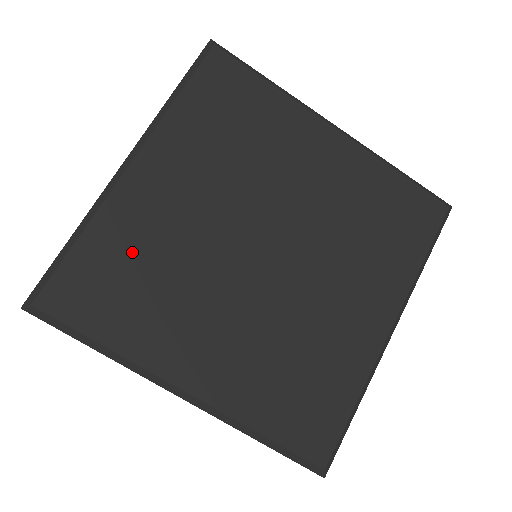
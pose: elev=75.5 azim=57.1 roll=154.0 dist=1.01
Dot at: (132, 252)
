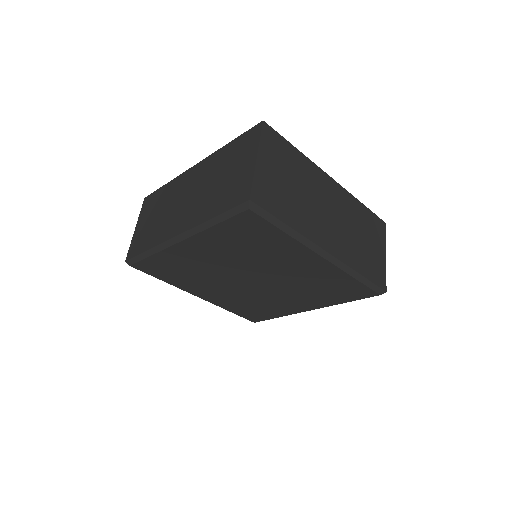
Dot at: (178, 265)
